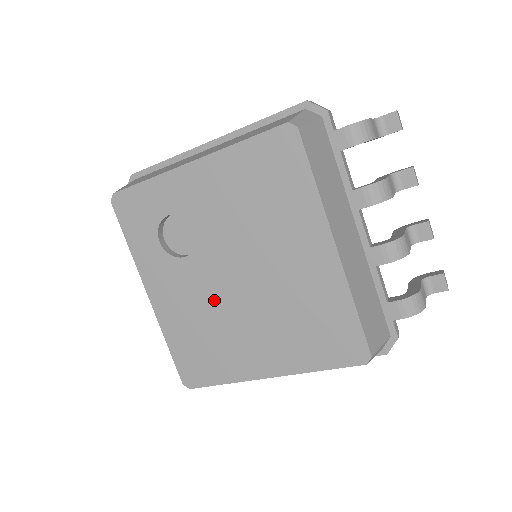
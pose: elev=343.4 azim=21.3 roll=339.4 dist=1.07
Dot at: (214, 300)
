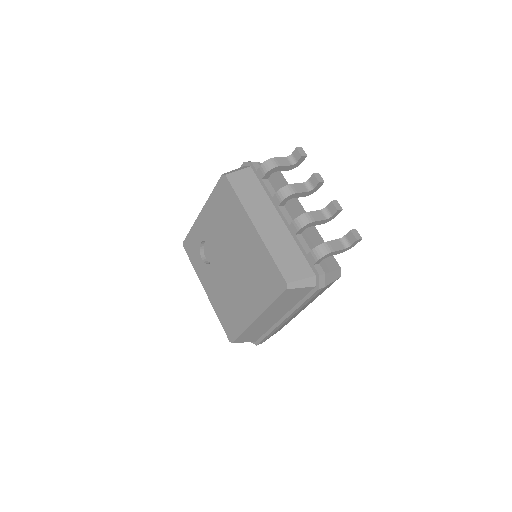
Dot at: (226, 281)
